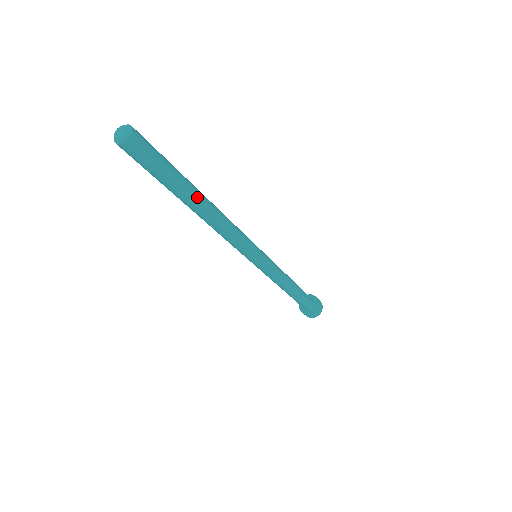
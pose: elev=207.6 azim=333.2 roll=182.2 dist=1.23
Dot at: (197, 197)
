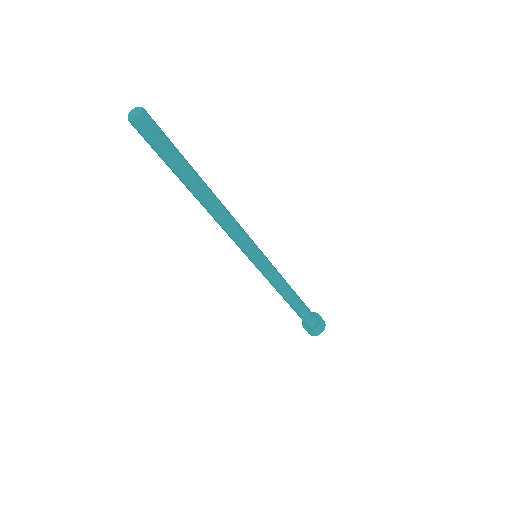
Dot at: (199, 183)
